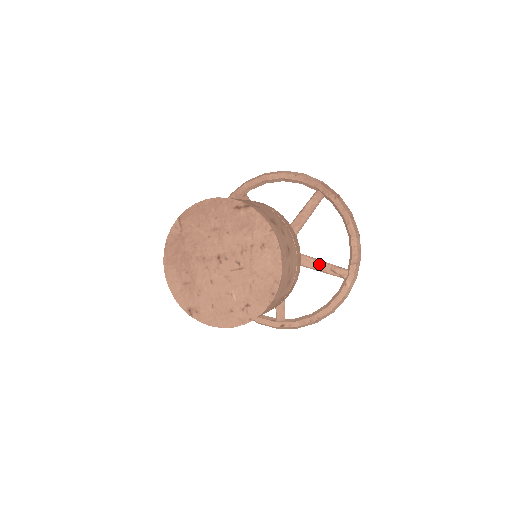
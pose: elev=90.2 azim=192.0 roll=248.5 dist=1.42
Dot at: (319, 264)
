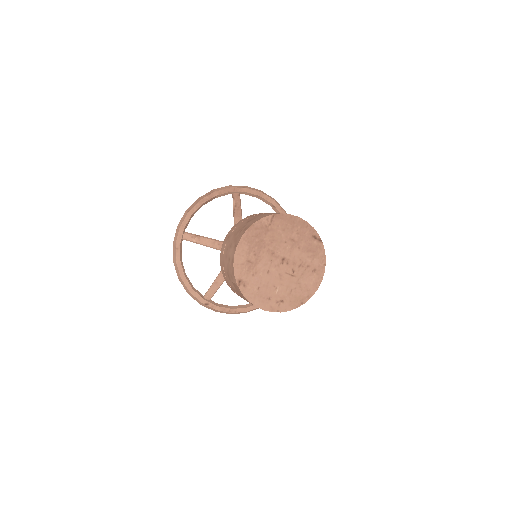
Dot at: occluded
